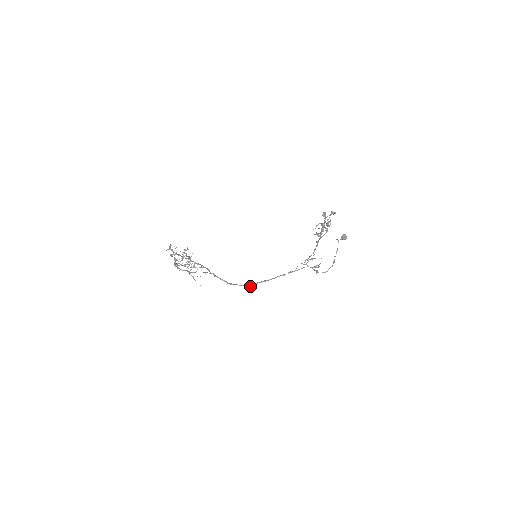
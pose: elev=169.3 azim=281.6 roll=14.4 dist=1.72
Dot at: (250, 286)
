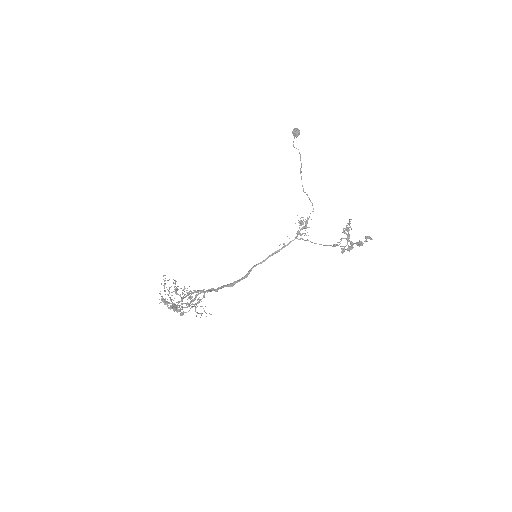
Dot at: (247, 276)
